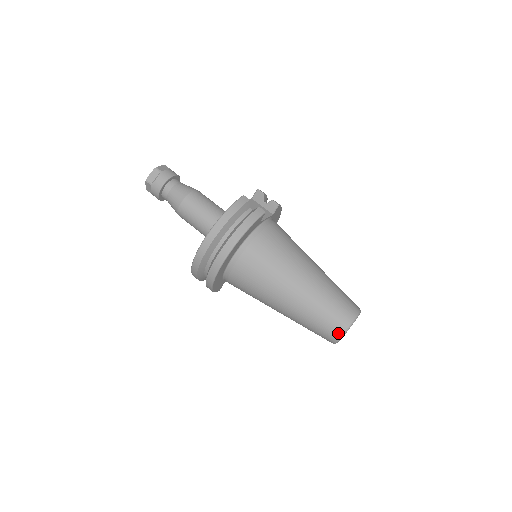
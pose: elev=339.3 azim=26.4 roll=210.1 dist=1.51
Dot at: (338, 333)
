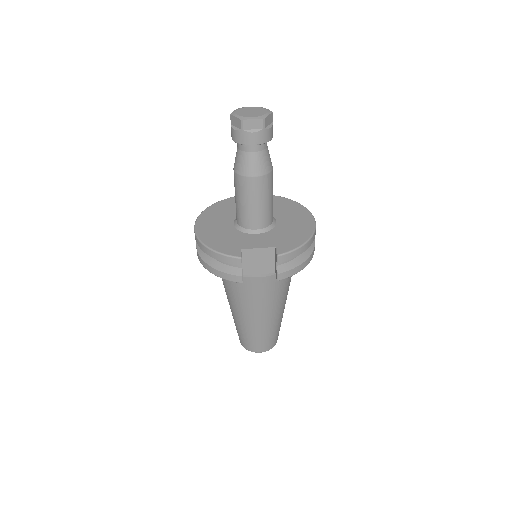
Dot at: occluded
